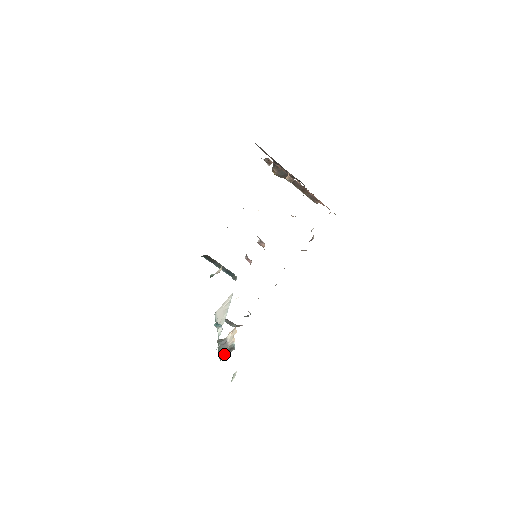
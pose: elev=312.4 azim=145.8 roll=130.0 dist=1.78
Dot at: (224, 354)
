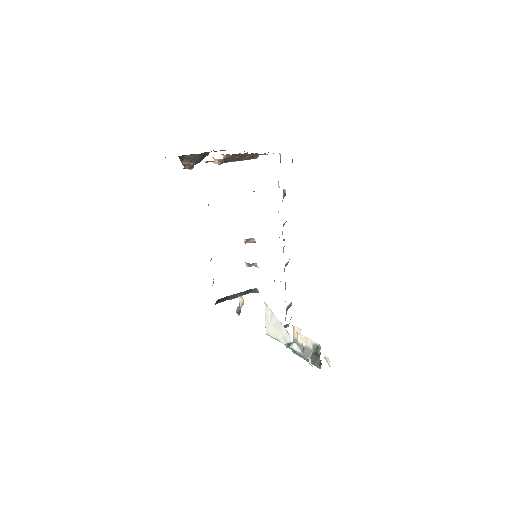
Dot at: (316, 360)
